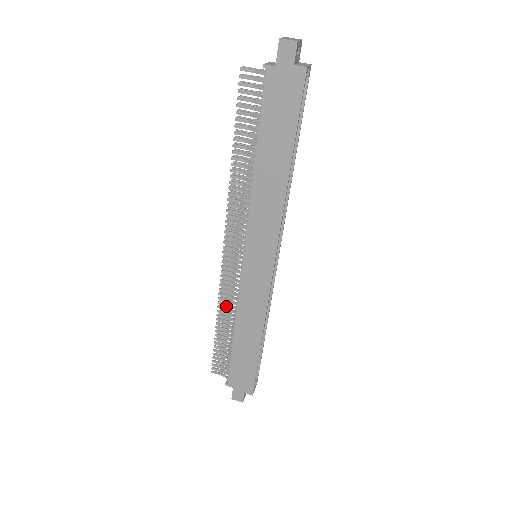
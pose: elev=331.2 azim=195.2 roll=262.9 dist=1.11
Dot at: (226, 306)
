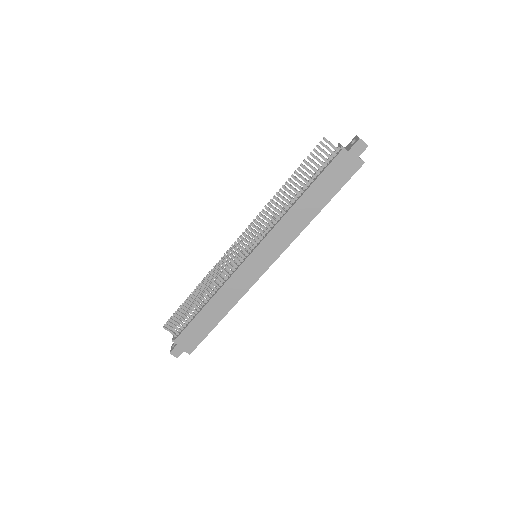
Dot at: (209, 282)
